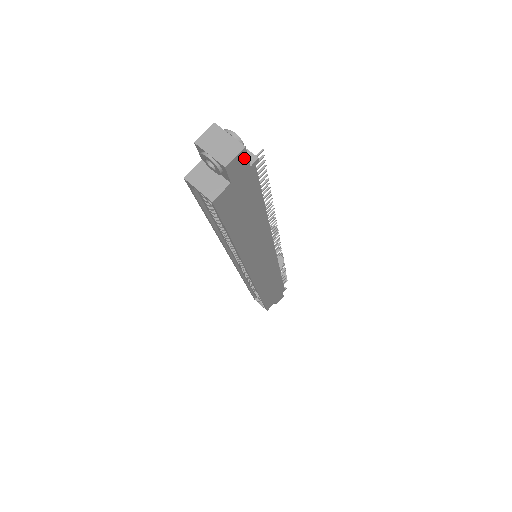
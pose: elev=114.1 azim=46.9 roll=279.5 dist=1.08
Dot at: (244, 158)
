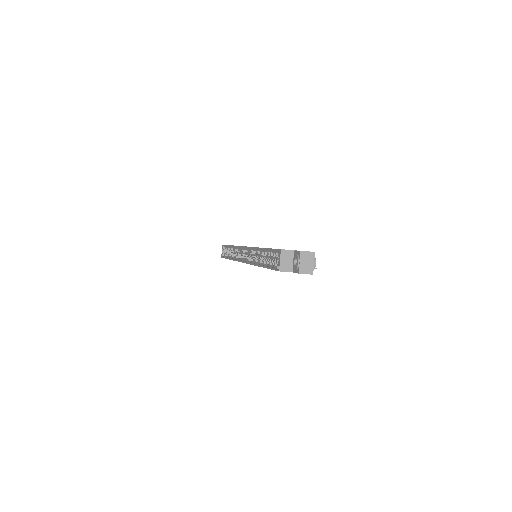
Dot at: occluded
